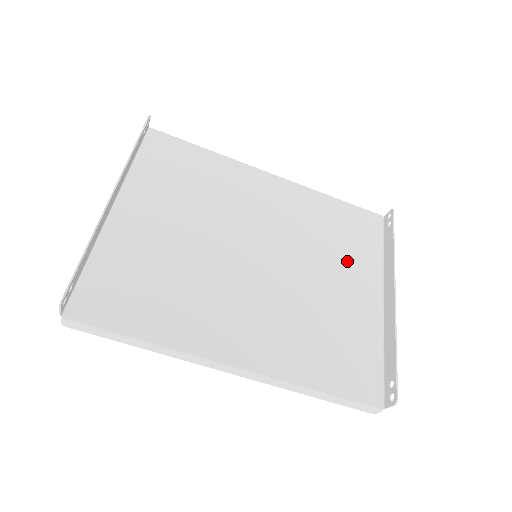
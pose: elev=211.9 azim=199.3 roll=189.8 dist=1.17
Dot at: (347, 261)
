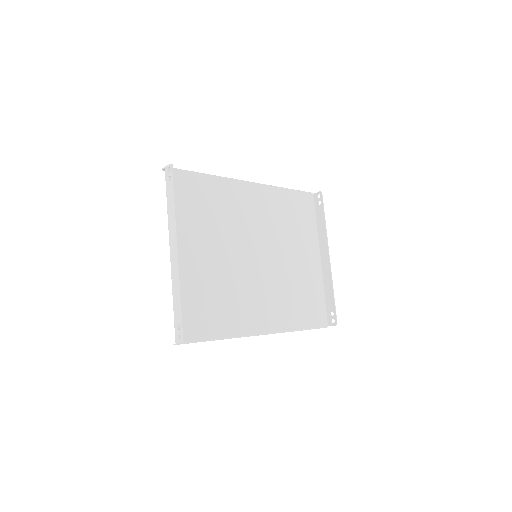
Dot at: (300, 239)
